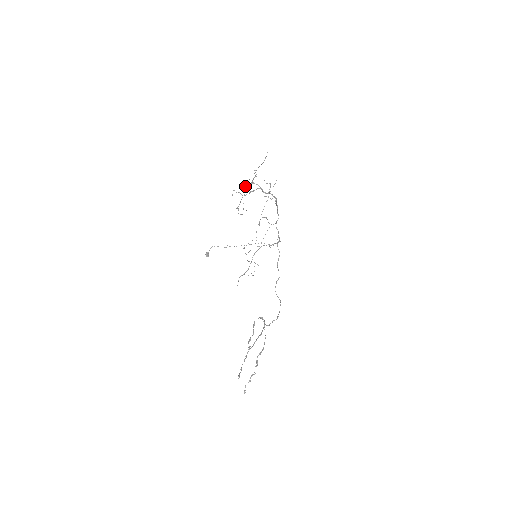
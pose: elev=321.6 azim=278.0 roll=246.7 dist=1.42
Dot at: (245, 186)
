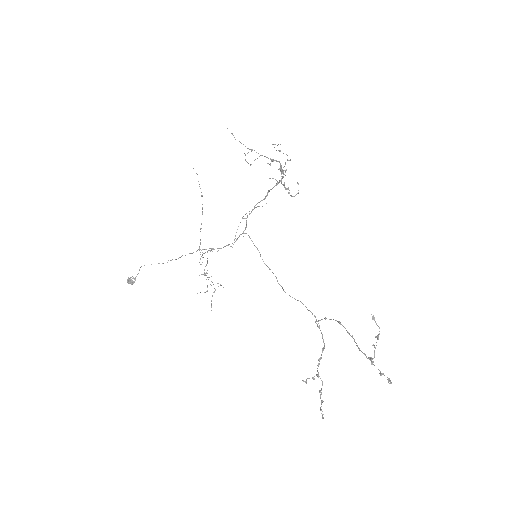
Dot at: (269, 164)
